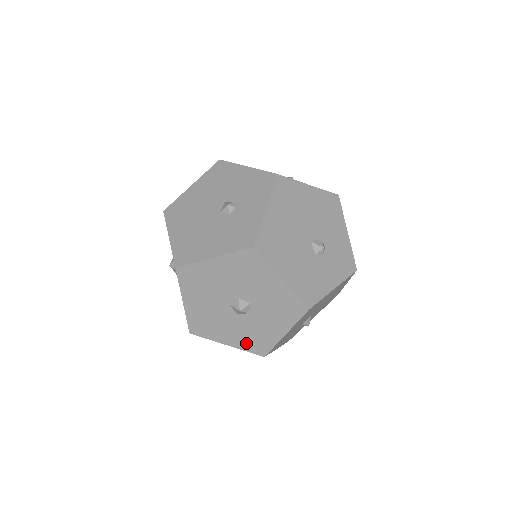
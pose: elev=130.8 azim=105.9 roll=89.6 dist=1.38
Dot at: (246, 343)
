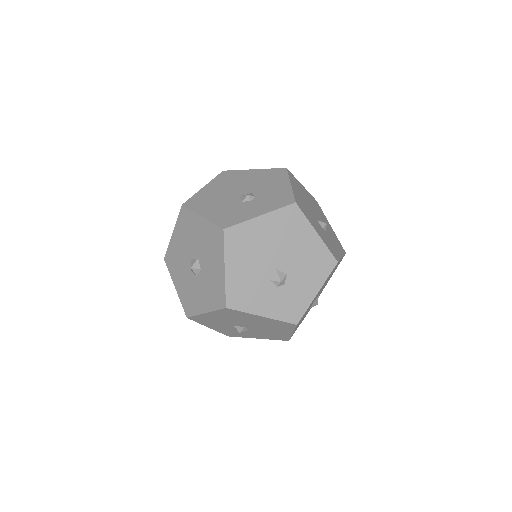
Dot at: (184, 297)
